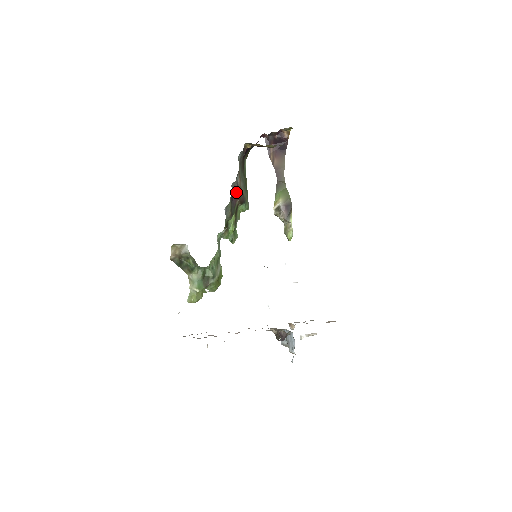
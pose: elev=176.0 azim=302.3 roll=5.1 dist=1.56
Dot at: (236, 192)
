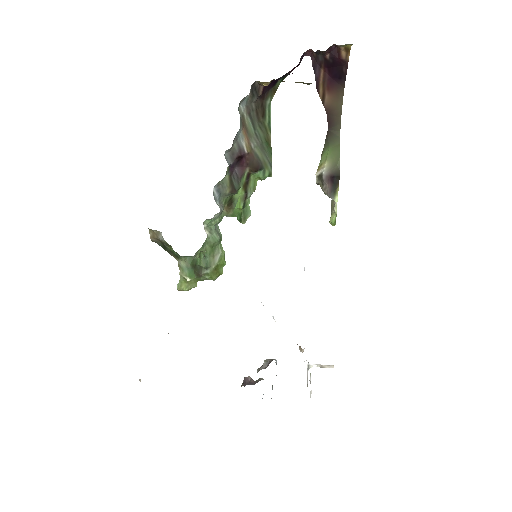
Dot at: (240, 158)
